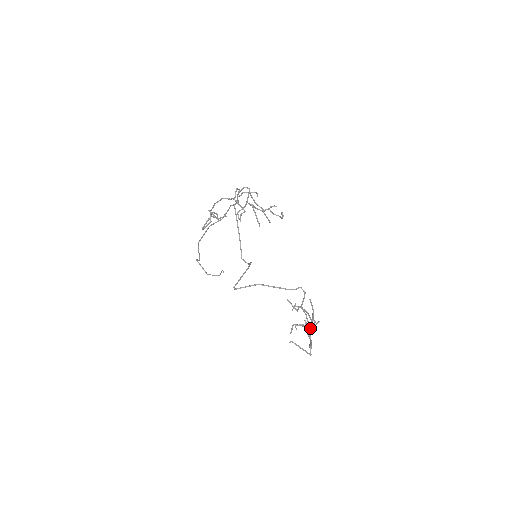
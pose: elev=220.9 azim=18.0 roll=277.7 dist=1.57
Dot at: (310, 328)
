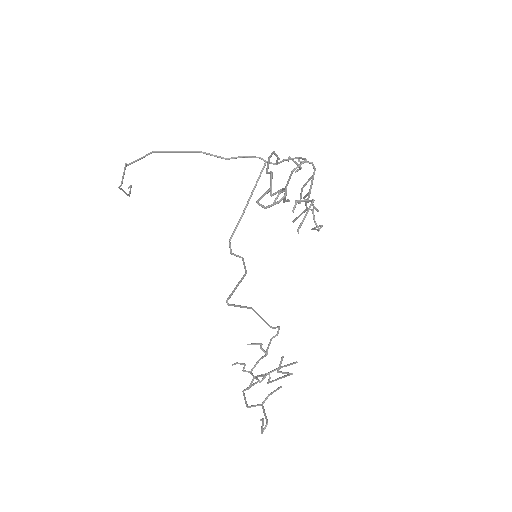
Dot at: (272, 393)
